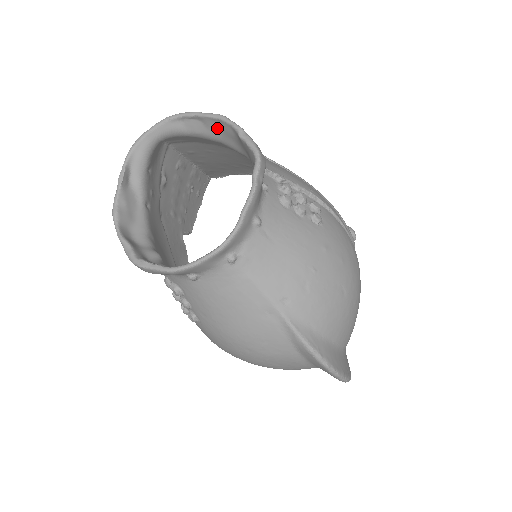
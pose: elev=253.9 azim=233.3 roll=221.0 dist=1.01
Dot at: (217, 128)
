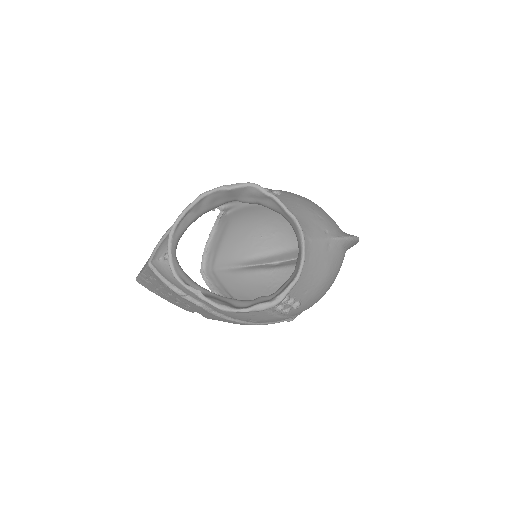
Dot at: (202, 205)
